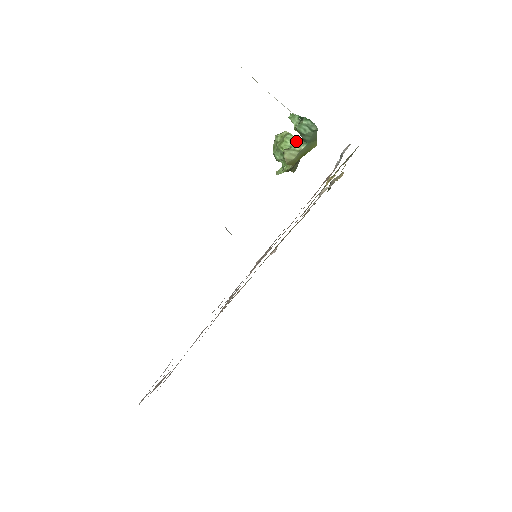
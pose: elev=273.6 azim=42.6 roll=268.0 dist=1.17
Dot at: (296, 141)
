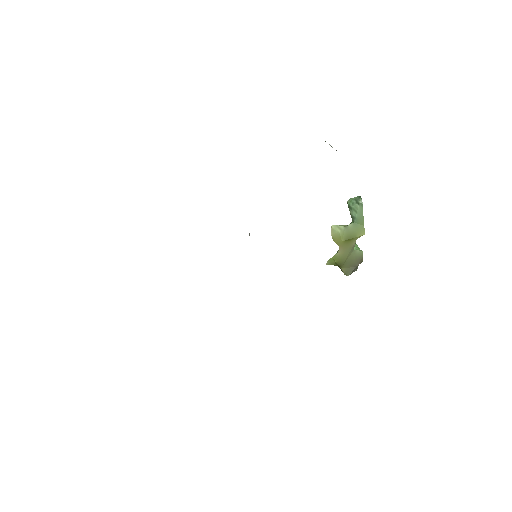
Dot at: (356, 247)
